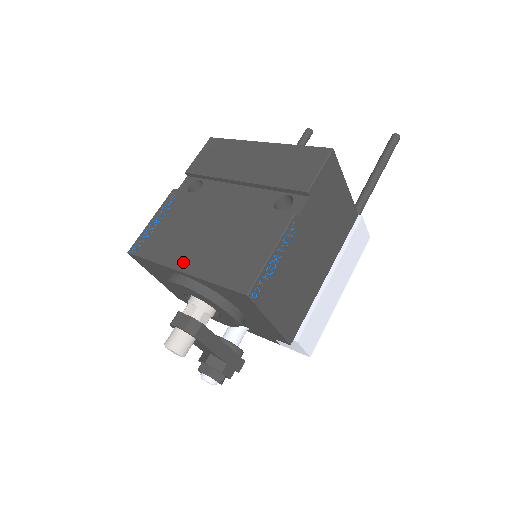
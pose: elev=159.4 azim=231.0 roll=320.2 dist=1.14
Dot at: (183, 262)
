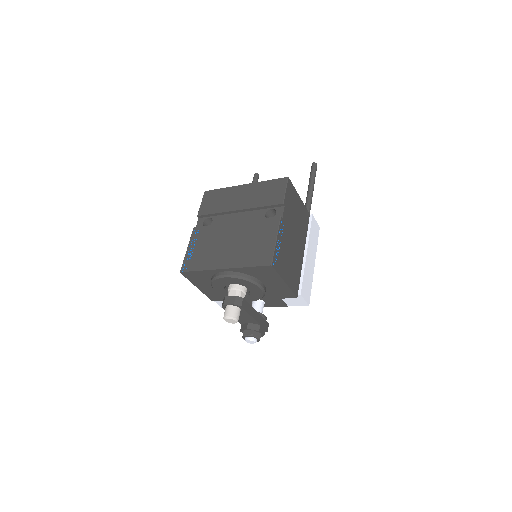
Dot at: (222, 263)
